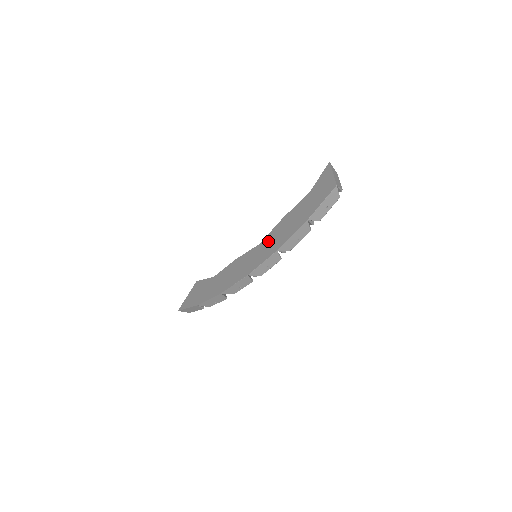
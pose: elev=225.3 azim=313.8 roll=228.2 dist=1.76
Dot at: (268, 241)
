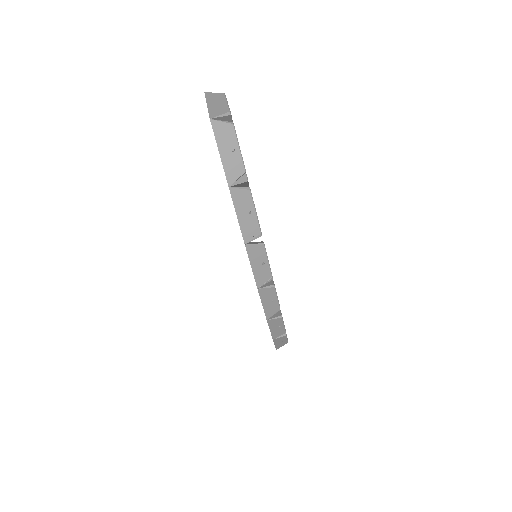
Dot at: occluded
